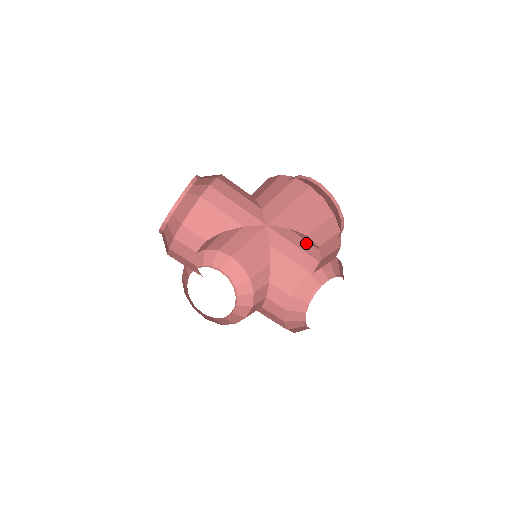
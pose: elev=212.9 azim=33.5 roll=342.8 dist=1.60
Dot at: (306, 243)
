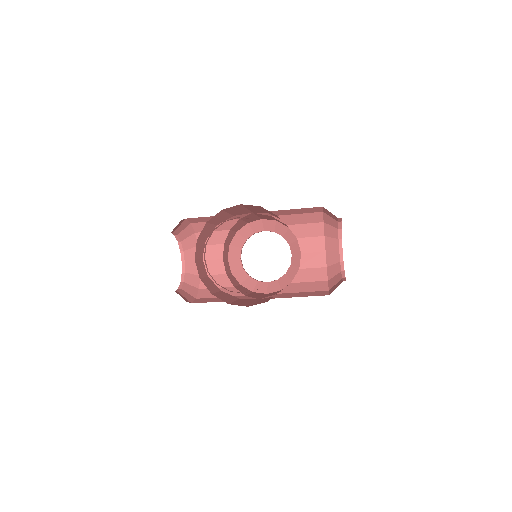
Dot at: occluded
